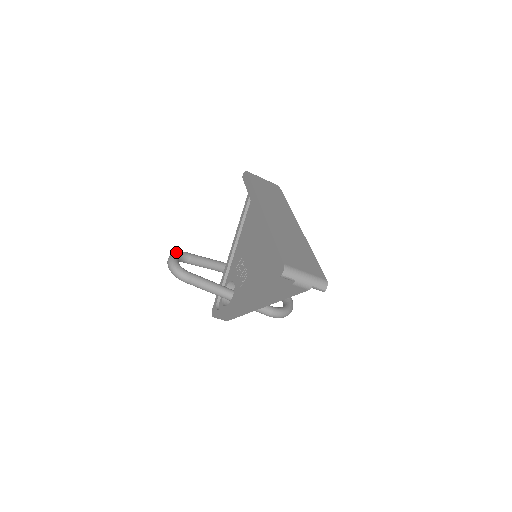
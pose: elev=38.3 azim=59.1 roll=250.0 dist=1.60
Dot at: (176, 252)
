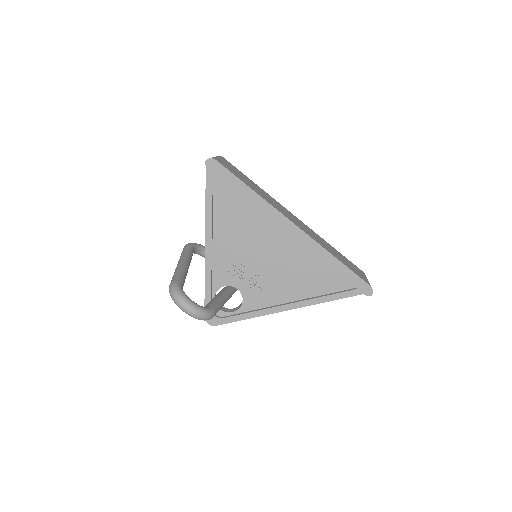
Dot at: (180, 292)
